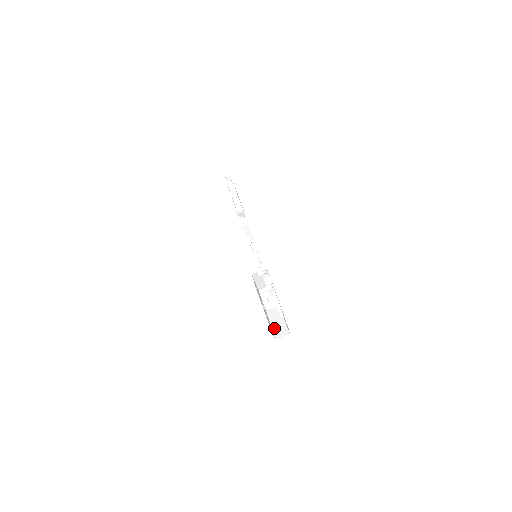
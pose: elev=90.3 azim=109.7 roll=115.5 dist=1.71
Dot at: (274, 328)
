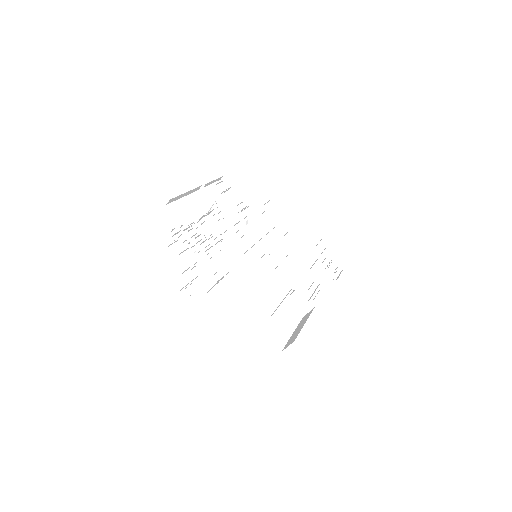
Dot at: (290, 337)
